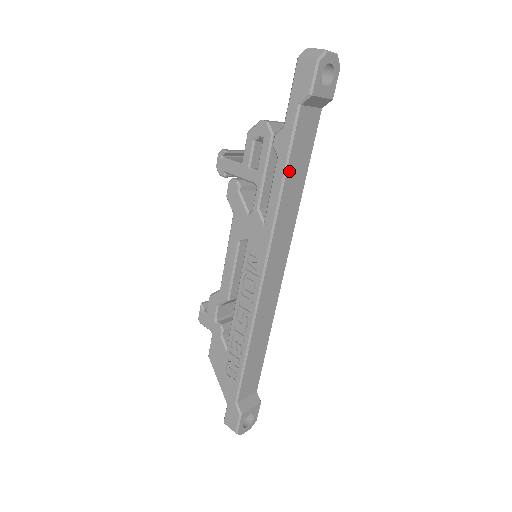
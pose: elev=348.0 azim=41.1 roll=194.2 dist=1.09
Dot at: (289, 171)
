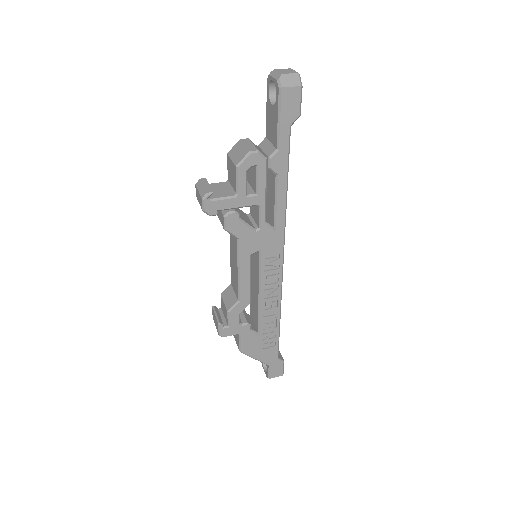
Dot at: (286, 180)
